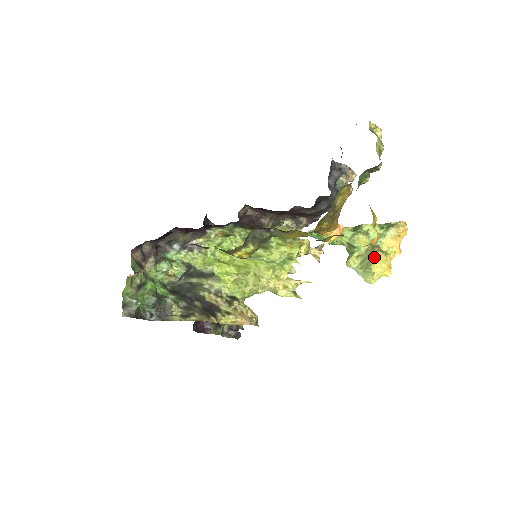
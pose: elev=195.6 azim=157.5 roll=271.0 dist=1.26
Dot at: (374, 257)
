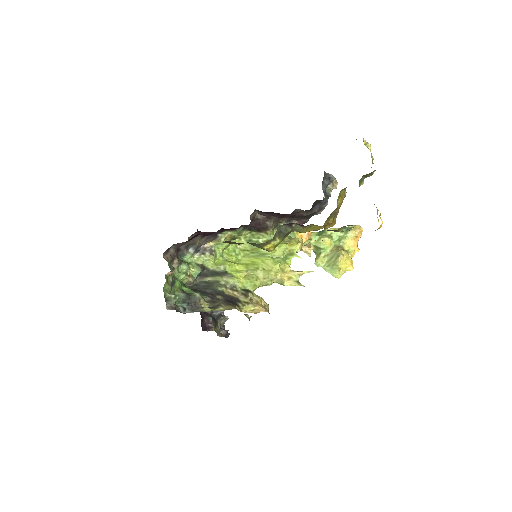
Dot at: (340, 255)
